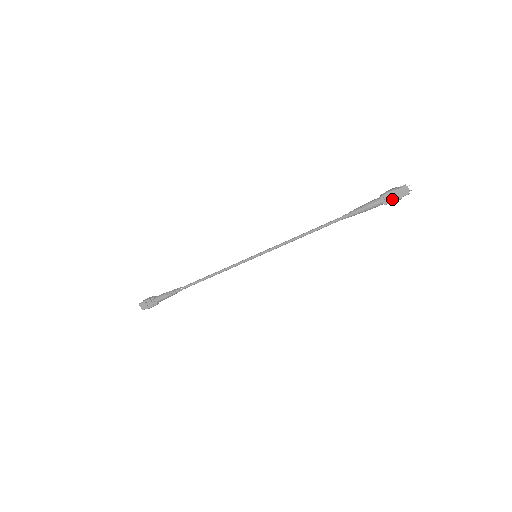
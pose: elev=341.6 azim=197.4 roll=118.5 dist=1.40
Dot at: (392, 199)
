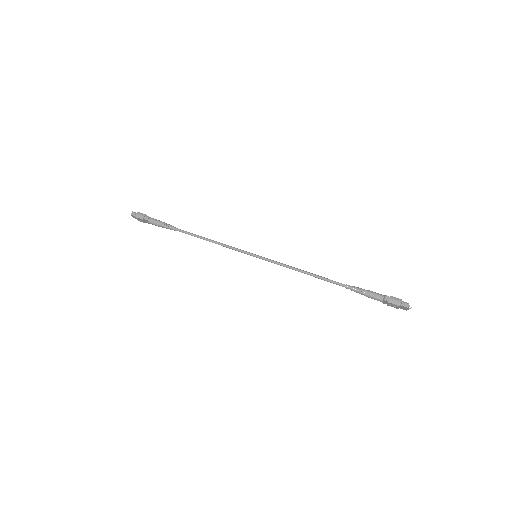
Dot at: (391, 306)
